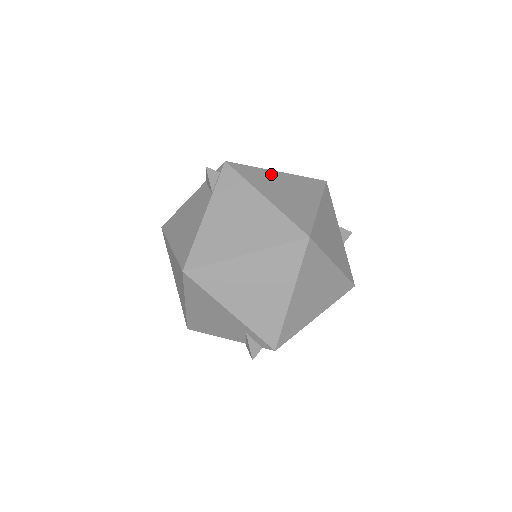
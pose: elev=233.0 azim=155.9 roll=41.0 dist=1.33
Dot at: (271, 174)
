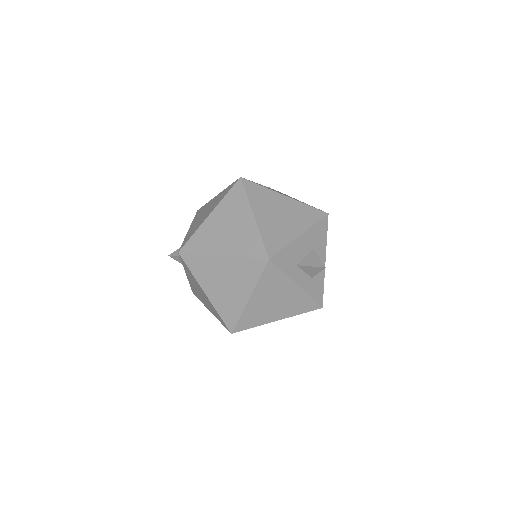
Dot at: (214, 262)
